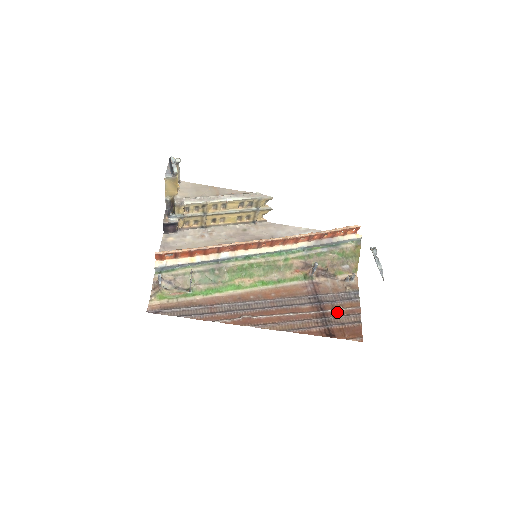
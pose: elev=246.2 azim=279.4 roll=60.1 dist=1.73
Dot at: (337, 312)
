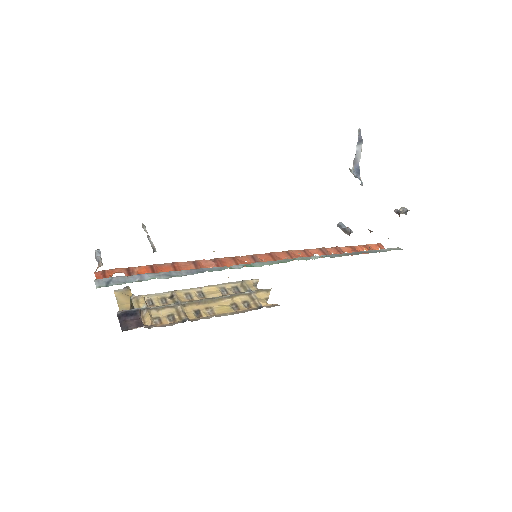
Dot at: occluded
